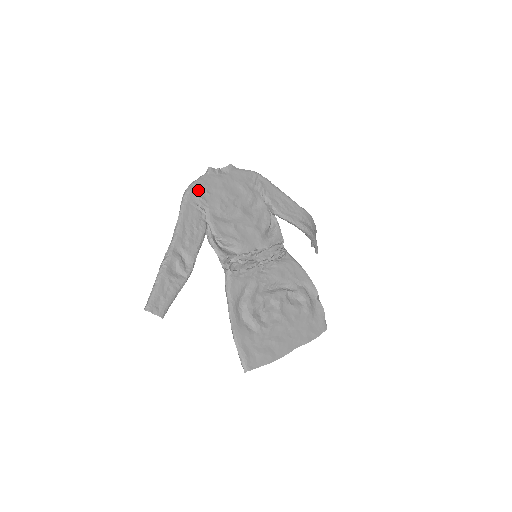
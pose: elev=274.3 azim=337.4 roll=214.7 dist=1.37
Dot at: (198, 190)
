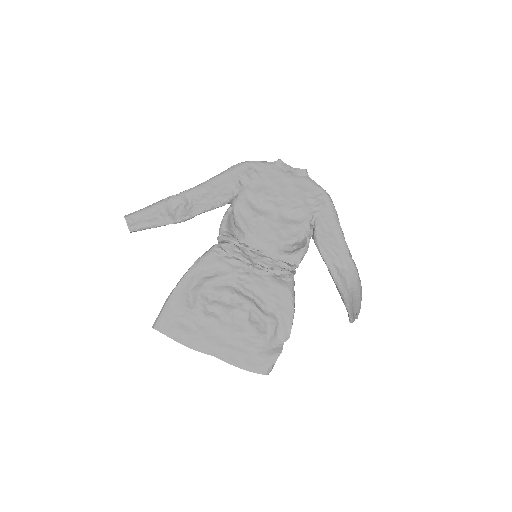
Dot at: (251, 168)
